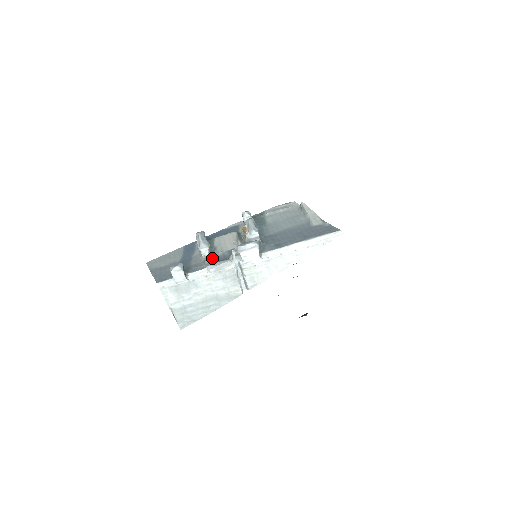
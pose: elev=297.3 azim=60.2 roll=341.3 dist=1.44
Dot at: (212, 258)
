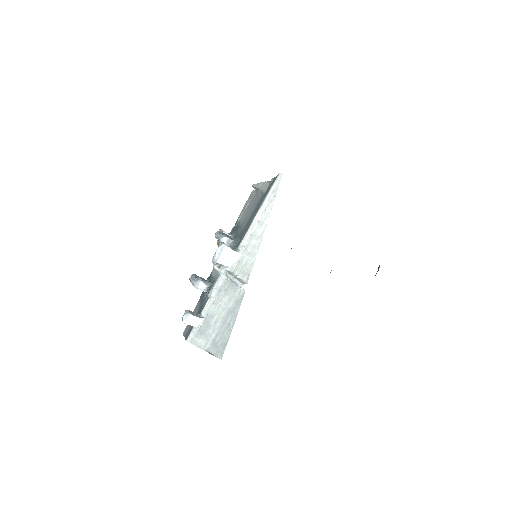
Dot at: occluded
